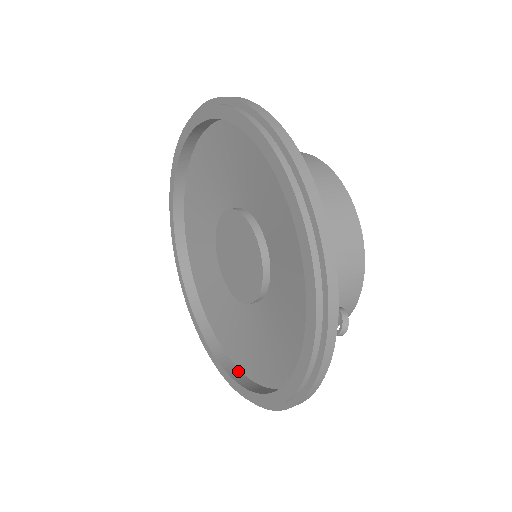
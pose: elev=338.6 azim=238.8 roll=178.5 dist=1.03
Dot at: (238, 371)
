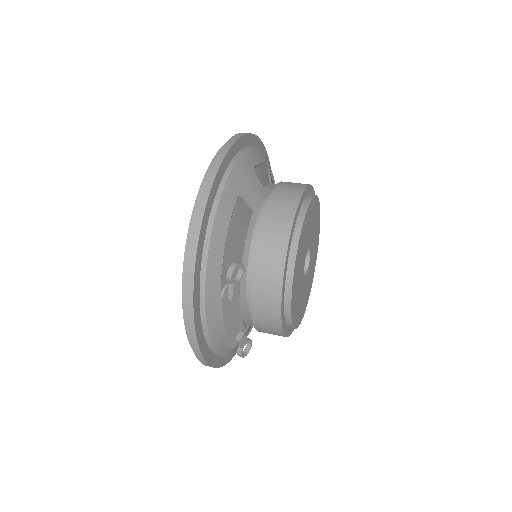
Dot at: occluded
